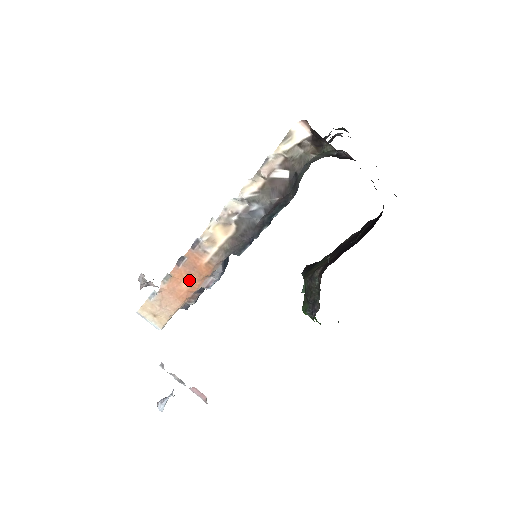
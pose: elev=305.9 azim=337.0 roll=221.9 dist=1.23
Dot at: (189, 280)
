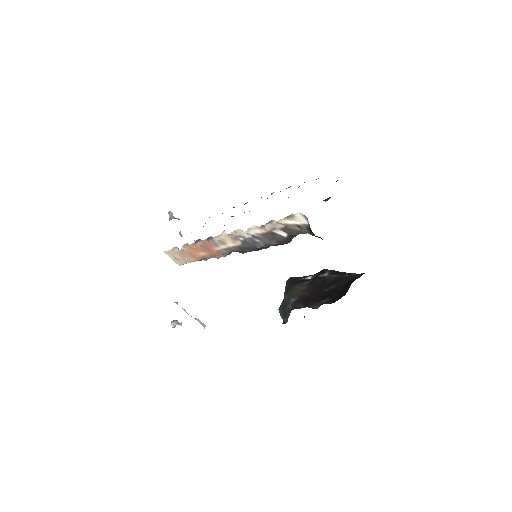
Dot at: (203, 253)
